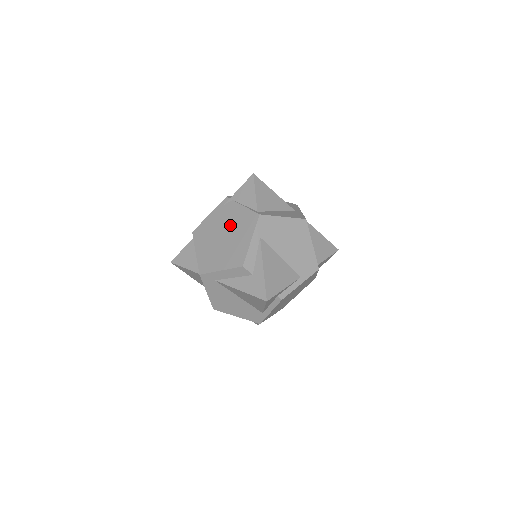
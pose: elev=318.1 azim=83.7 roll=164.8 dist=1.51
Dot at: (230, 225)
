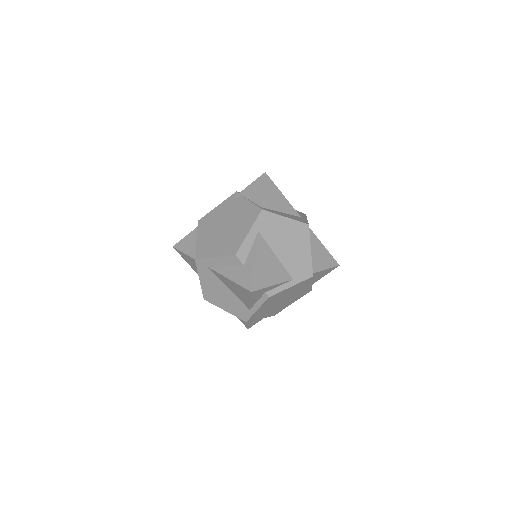
Dot at: (233, 217)
